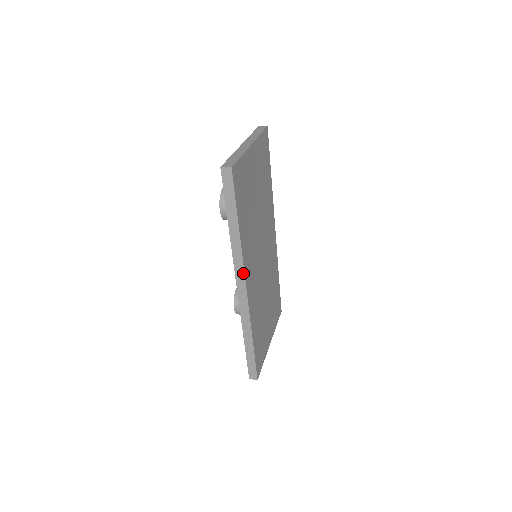
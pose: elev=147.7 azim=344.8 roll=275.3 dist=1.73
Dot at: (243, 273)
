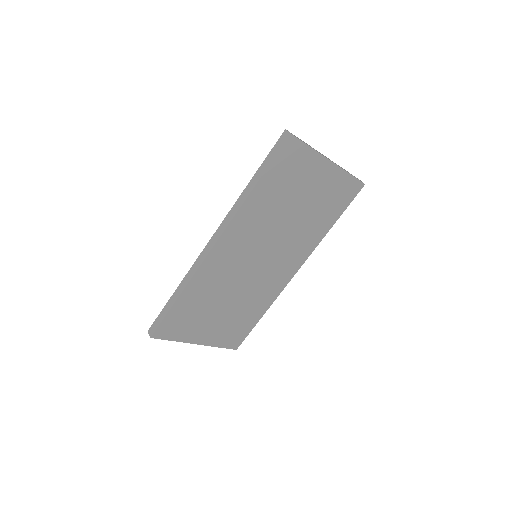
Dot at: (225, 228)
